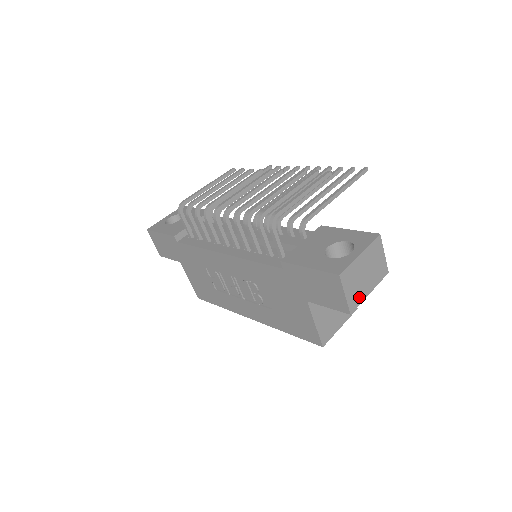
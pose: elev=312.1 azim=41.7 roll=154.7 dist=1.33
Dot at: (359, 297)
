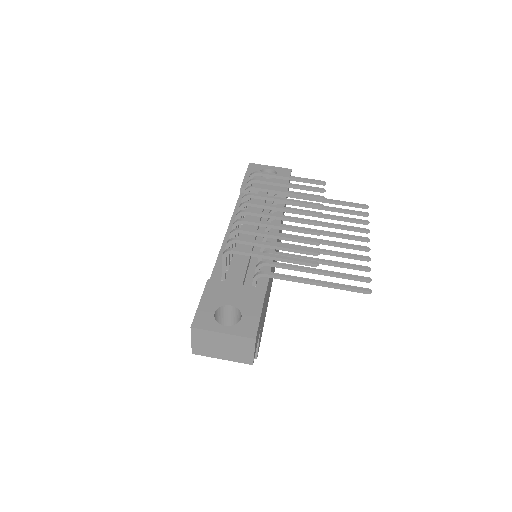
Dot at: (207, 352)
